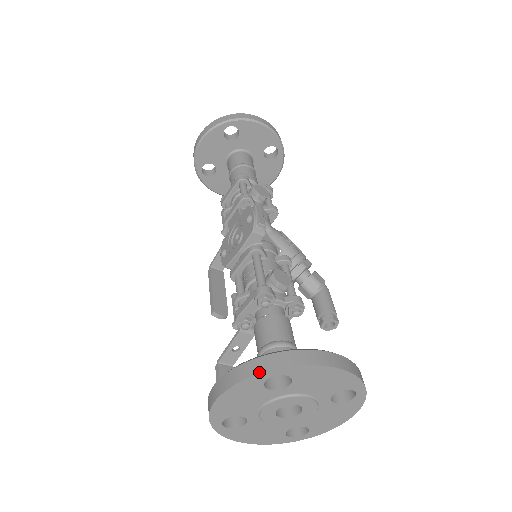
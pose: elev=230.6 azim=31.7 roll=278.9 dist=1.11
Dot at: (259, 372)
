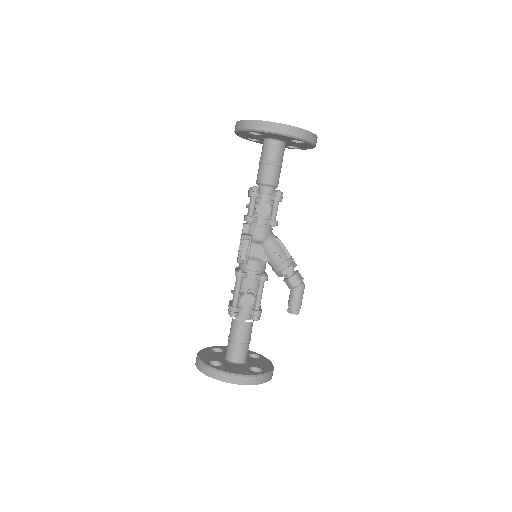
Dot at: (201, 371)
